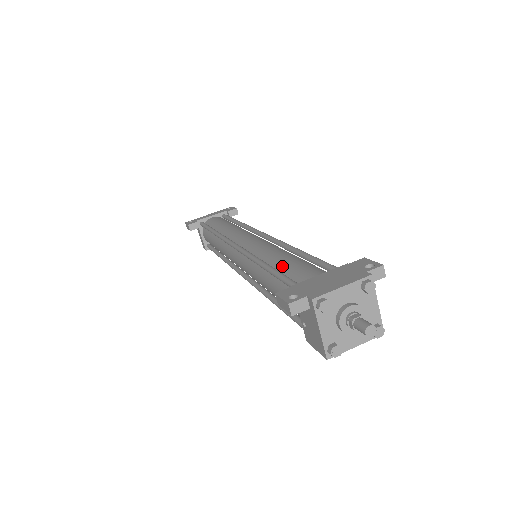
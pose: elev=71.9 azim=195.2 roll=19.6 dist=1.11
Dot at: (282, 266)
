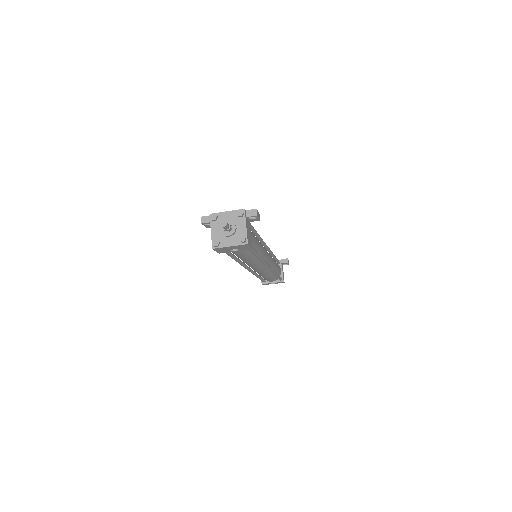
Dot at: occluded
